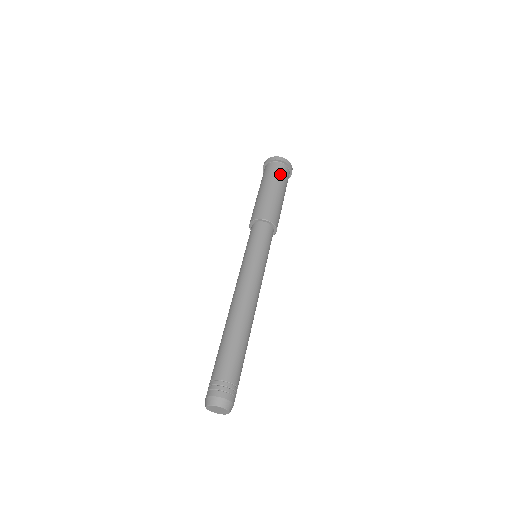
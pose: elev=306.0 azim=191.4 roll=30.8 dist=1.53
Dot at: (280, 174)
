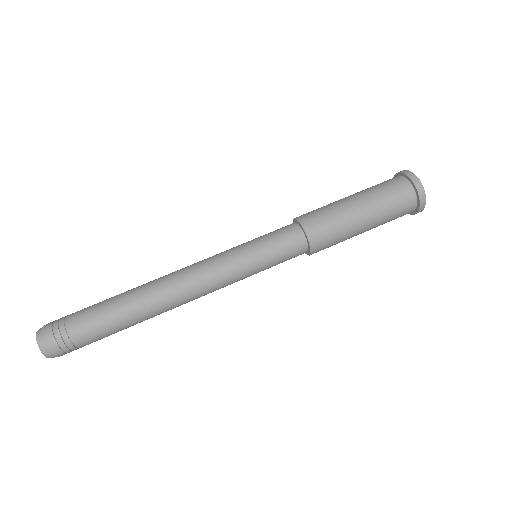
Dot at: (392, 198)
